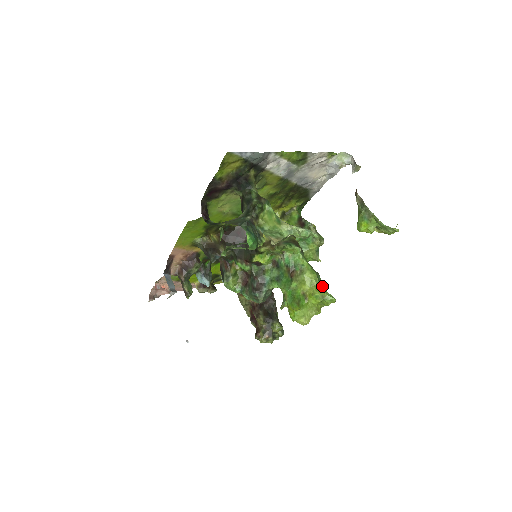
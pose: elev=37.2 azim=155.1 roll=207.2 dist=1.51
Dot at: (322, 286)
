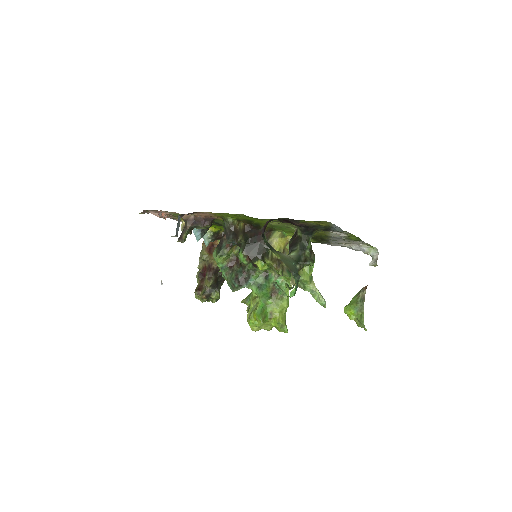
Dot at: occluded
